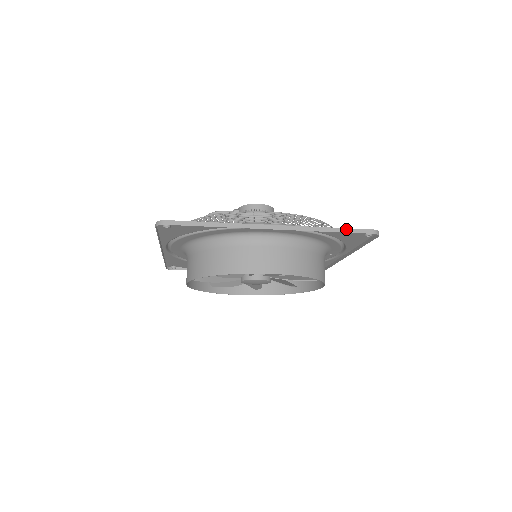
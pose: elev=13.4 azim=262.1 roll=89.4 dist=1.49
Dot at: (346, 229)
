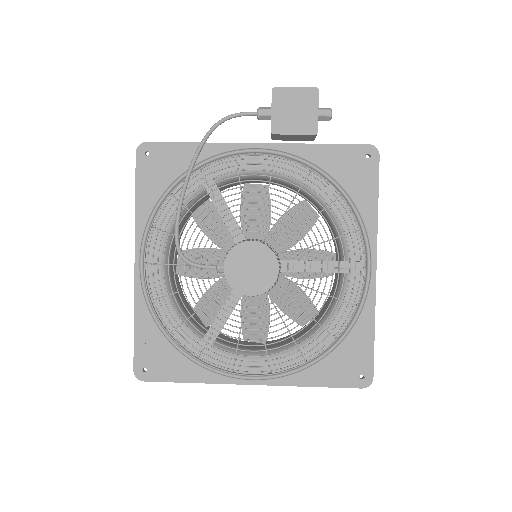
Dot at: (331, 387)
